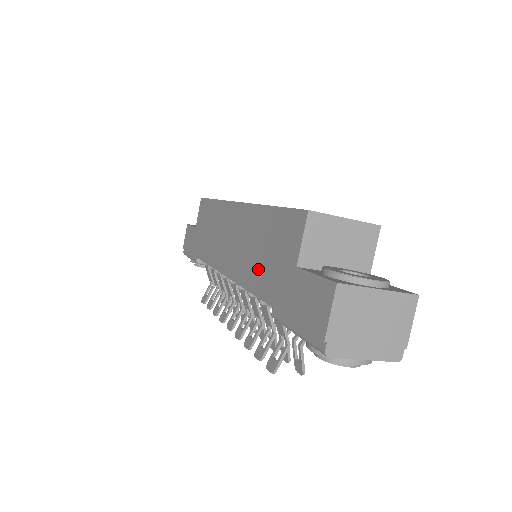
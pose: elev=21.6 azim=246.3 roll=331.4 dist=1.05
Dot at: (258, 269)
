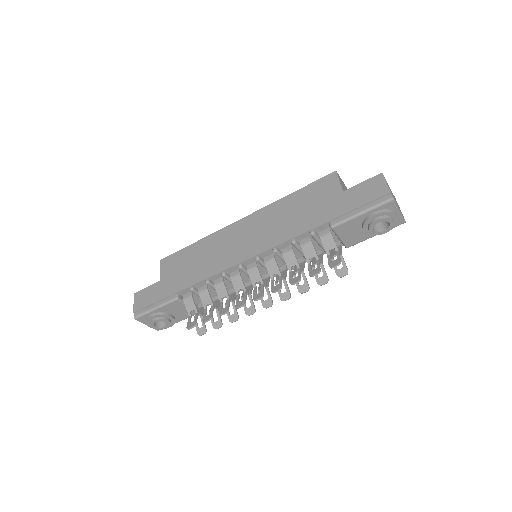
Dot at: (300, 221)
